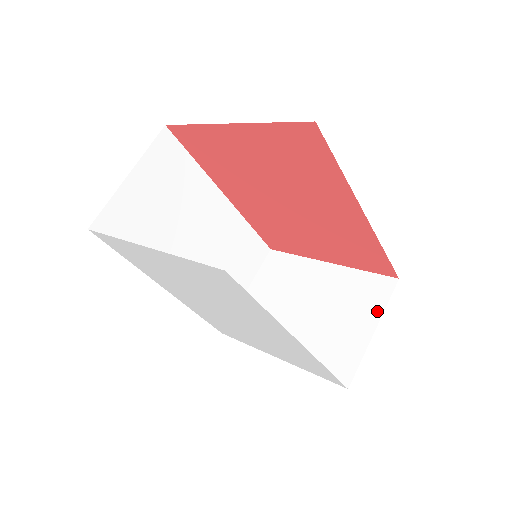
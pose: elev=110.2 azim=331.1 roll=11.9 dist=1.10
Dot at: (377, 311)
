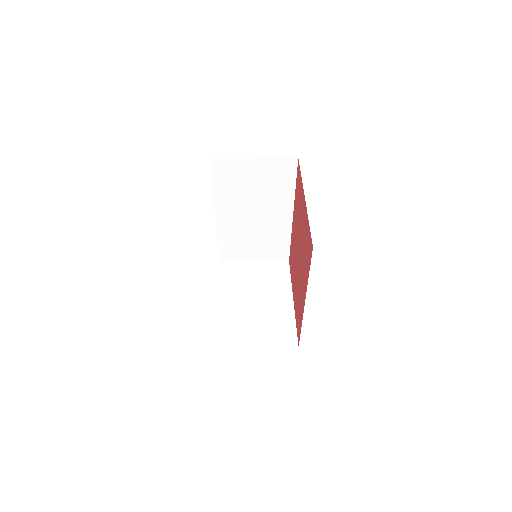
Dot at: (271, 344)
